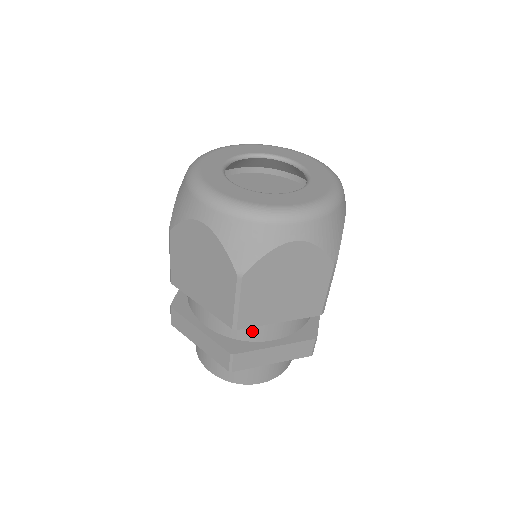
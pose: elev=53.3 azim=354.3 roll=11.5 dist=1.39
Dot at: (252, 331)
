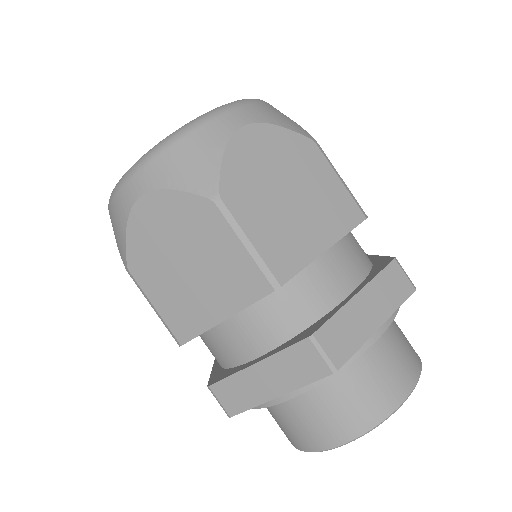
Dot at: (311, 297)
